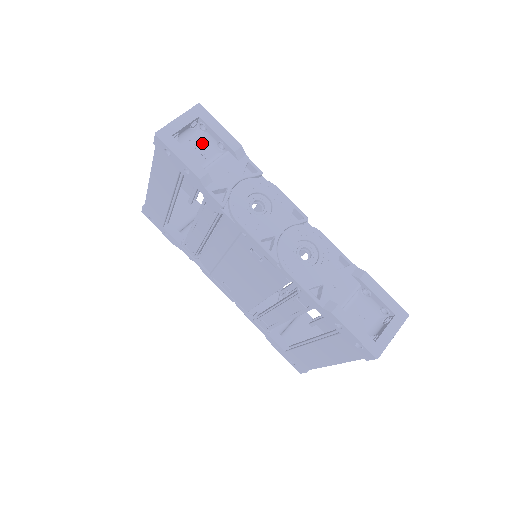
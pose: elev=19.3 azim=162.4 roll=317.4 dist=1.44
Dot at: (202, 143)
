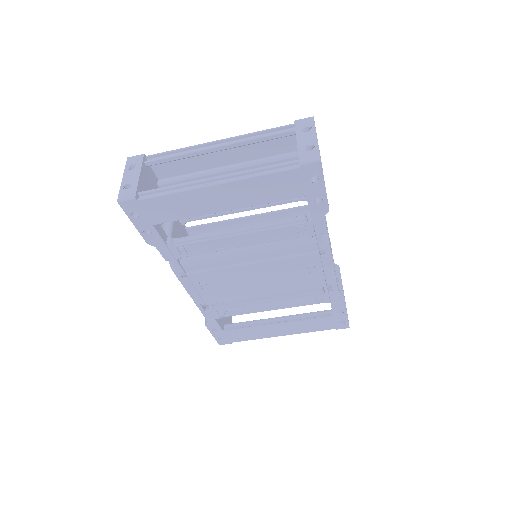
Dot at: occluded
